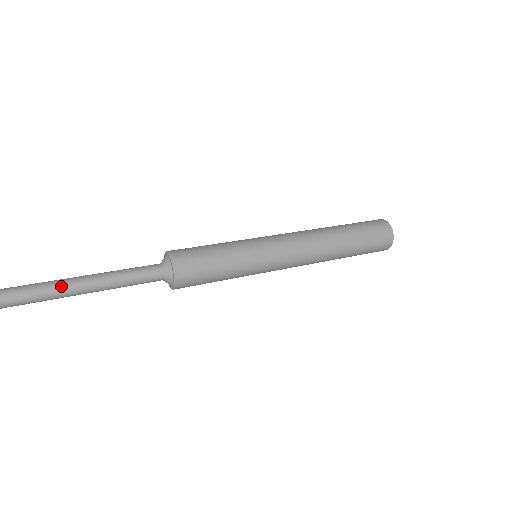
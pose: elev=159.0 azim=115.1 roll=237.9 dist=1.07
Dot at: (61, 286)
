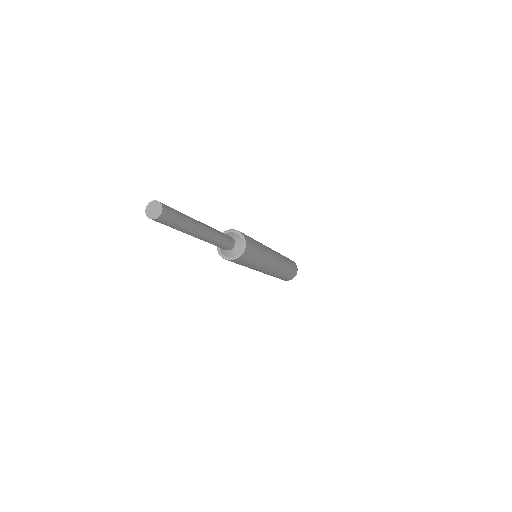
Dot at: (202, 227)
